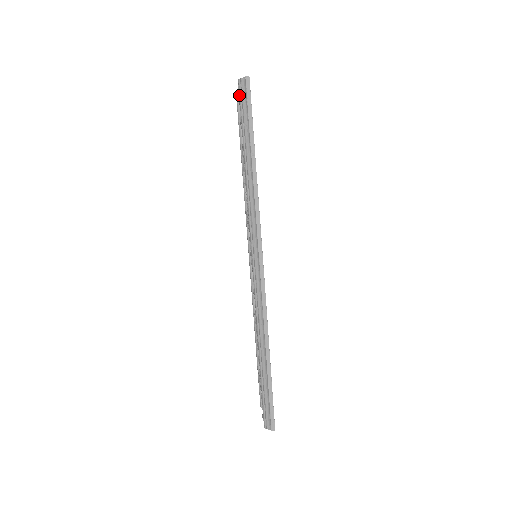
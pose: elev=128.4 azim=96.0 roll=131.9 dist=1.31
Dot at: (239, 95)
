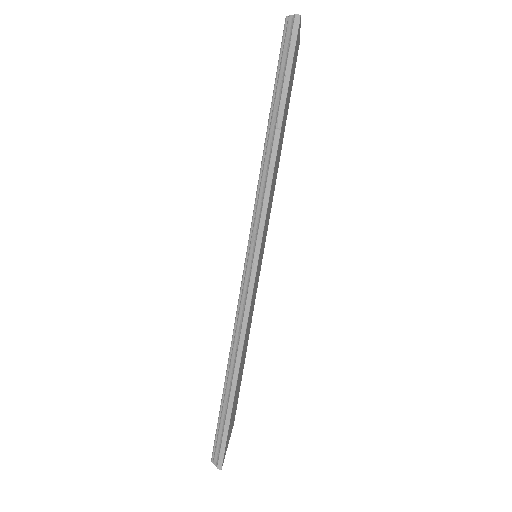
Dot at: occluded
